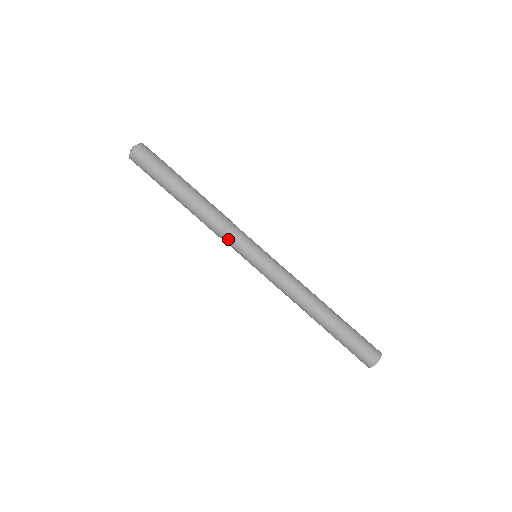
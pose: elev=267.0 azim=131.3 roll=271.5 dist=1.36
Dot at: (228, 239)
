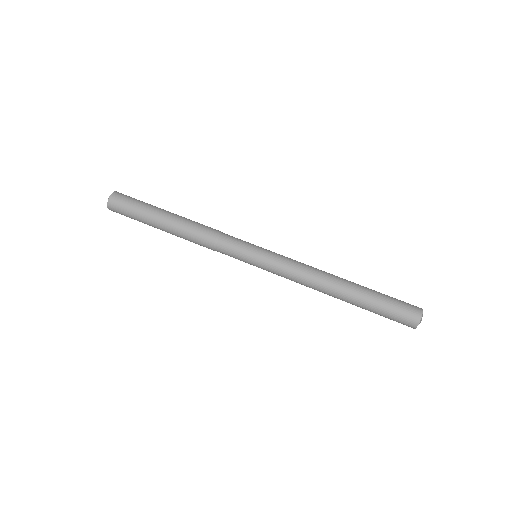
Dot at: (222, 252)
